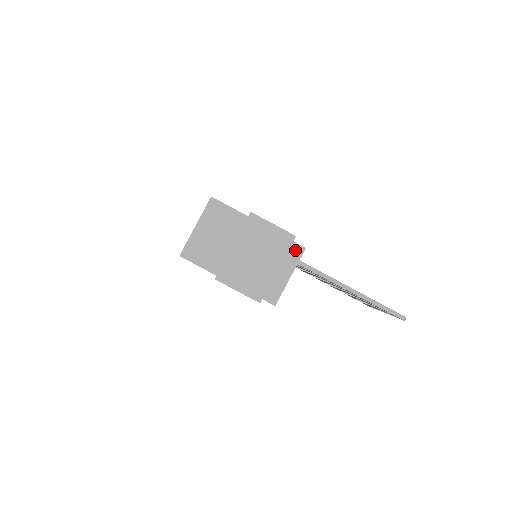
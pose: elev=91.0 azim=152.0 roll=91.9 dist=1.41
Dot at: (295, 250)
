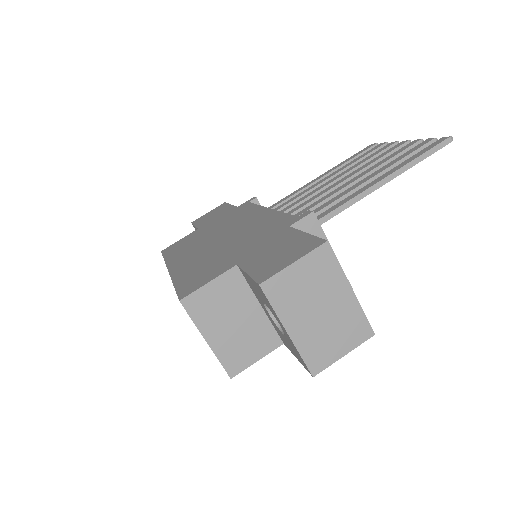
Dot at: (307, 227)
